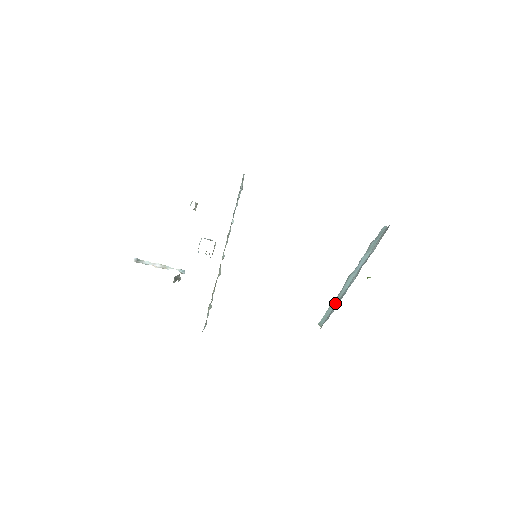
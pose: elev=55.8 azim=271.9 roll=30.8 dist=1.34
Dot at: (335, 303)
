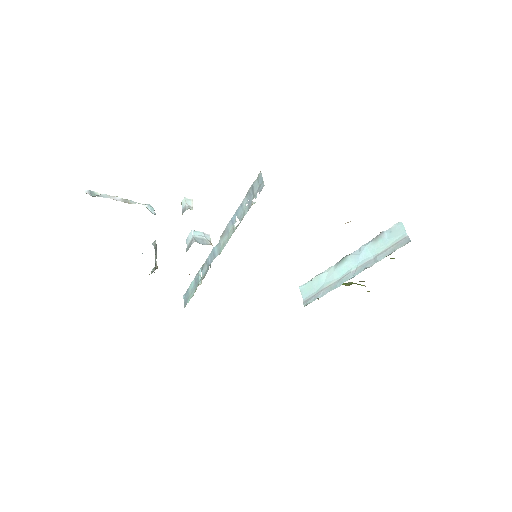
Dot at: (323, 282)
